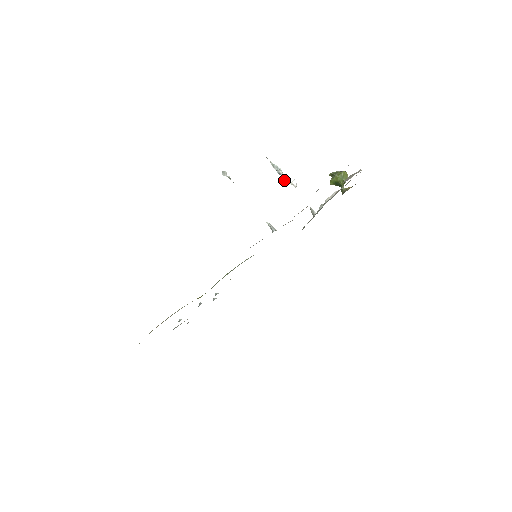
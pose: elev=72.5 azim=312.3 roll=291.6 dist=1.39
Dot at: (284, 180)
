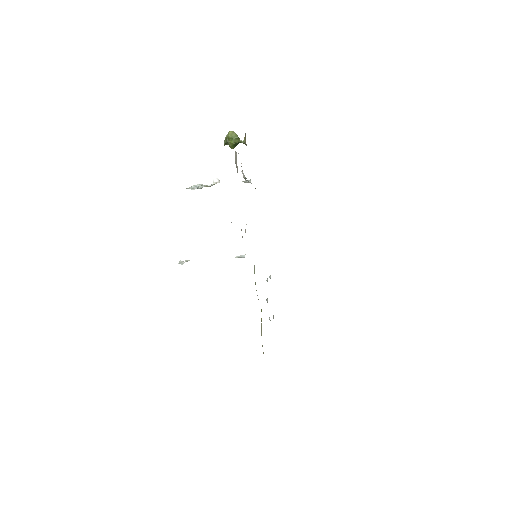
Dot at: occluded
